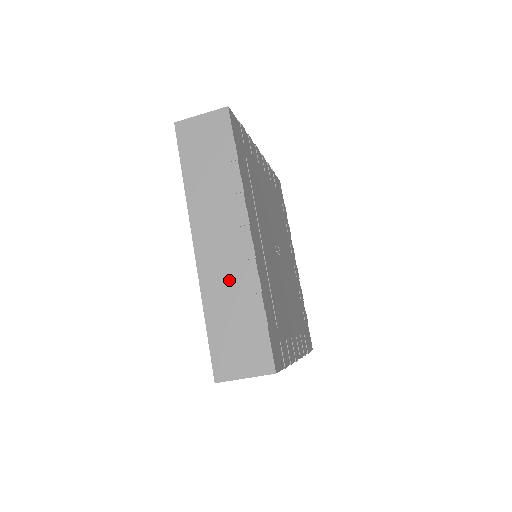
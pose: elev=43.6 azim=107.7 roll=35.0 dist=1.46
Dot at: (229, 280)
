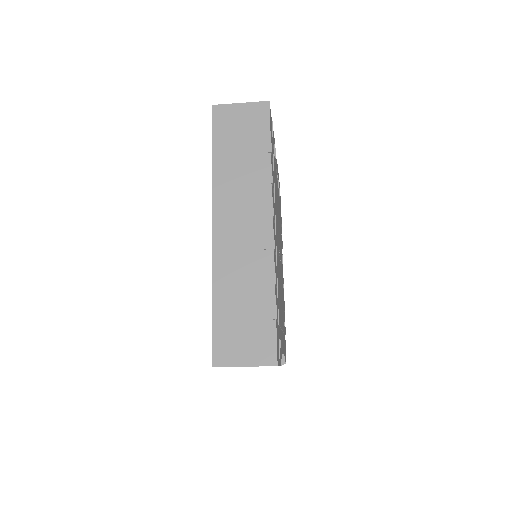
Dot at: (244, 266)
